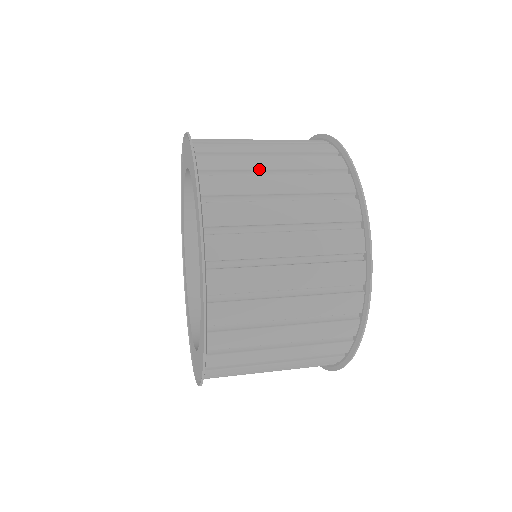
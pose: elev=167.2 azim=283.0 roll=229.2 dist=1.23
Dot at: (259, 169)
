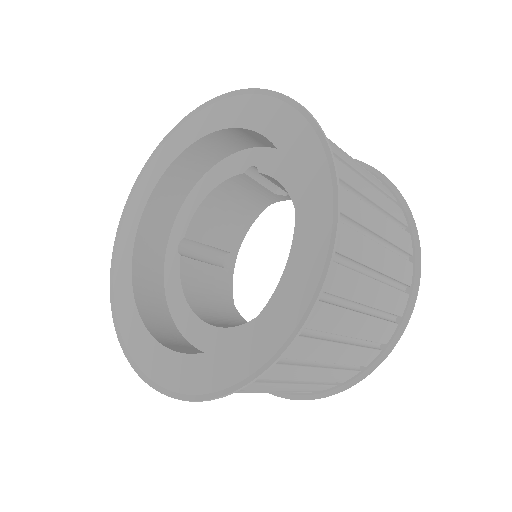
Dot at: occluded
